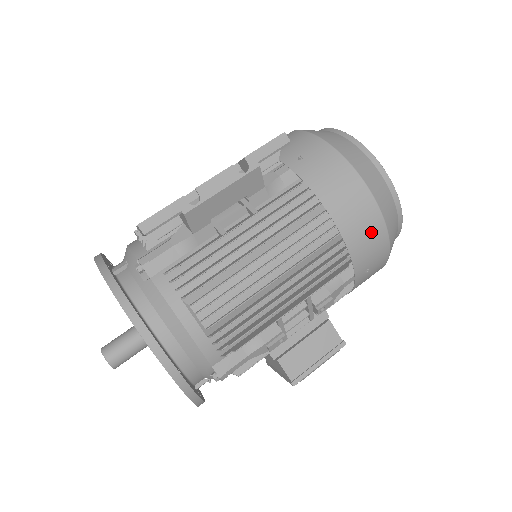
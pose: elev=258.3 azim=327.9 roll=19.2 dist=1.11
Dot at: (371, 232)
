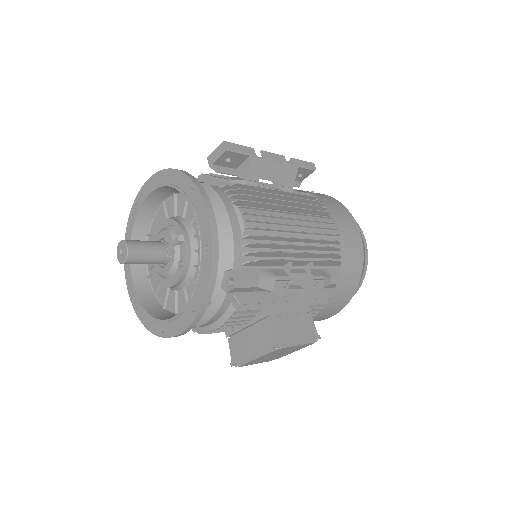
Dot at: (355, 248)
